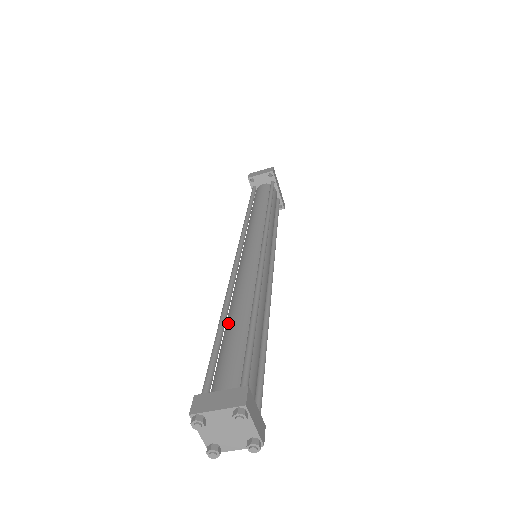
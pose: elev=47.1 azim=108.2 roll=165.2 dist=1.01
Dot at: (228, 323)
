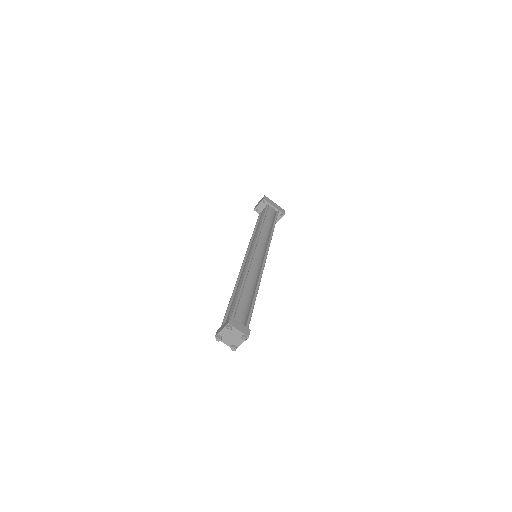
Dot at: occluded
